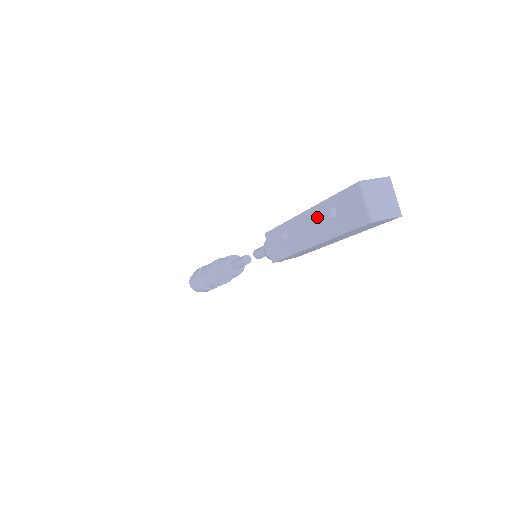
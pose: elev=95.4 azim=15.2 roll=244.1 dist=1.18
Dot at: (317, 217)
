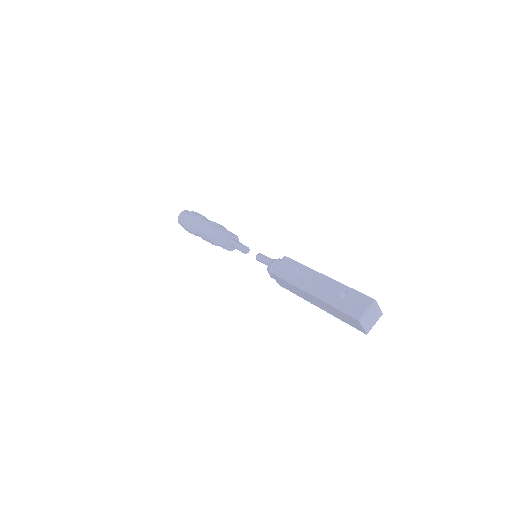
Dot at: (331, 286)
